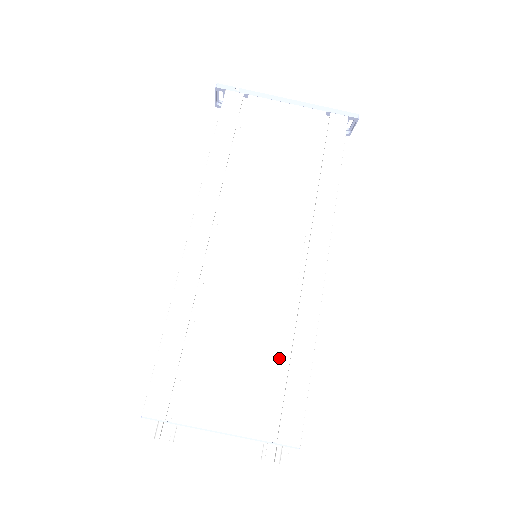
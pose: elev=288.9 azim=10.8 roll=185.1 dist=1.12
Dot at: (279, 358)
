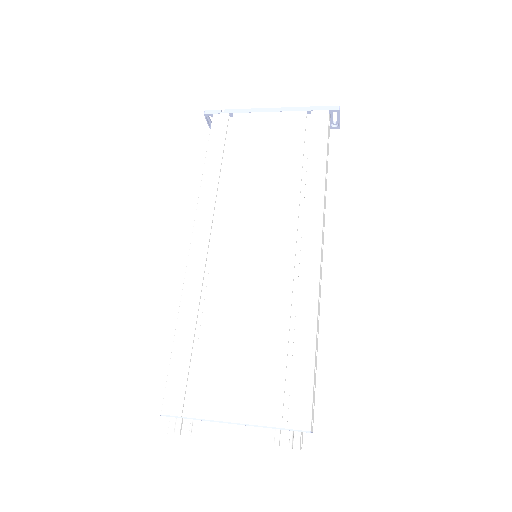
Dot at: (282, 346)
